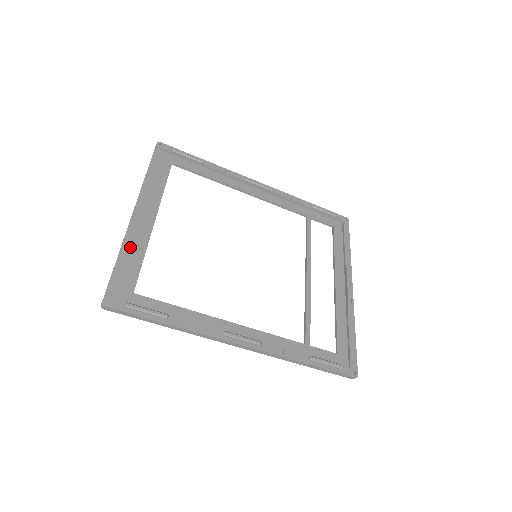
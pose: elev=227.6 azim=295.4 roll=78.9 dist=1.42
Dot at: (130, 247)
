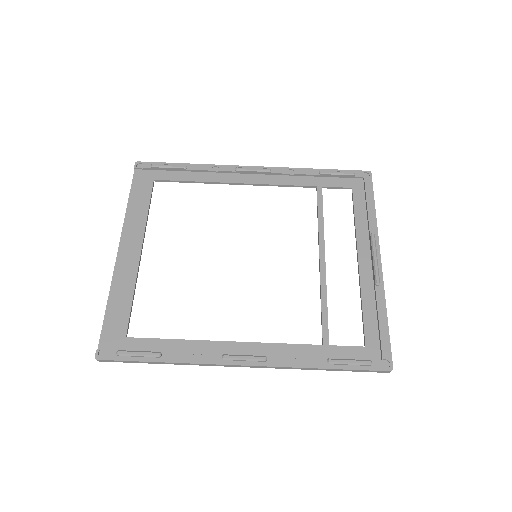
Dot at: (118, 289)
